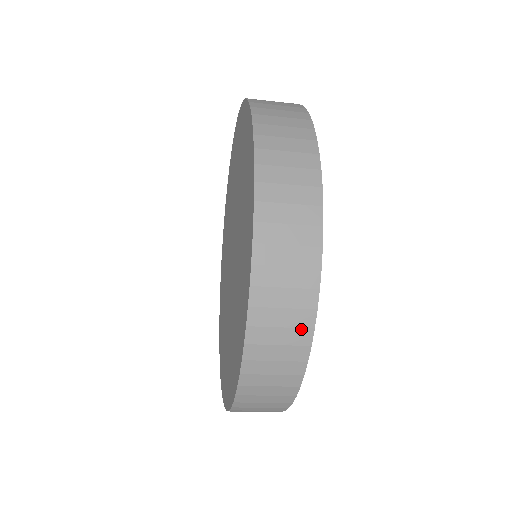
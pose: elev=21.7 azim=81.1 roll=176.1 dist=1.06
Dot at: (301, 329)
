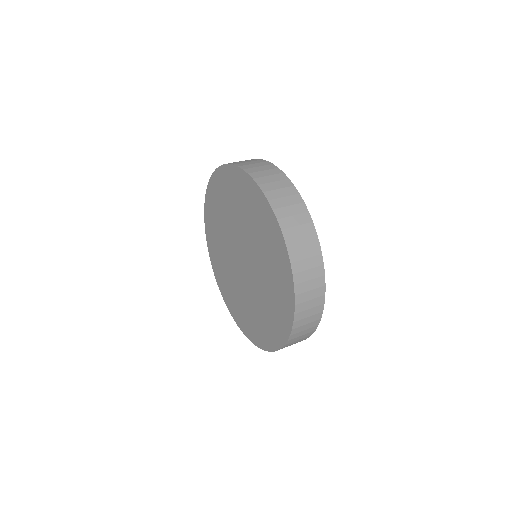
Dot at: occluded
